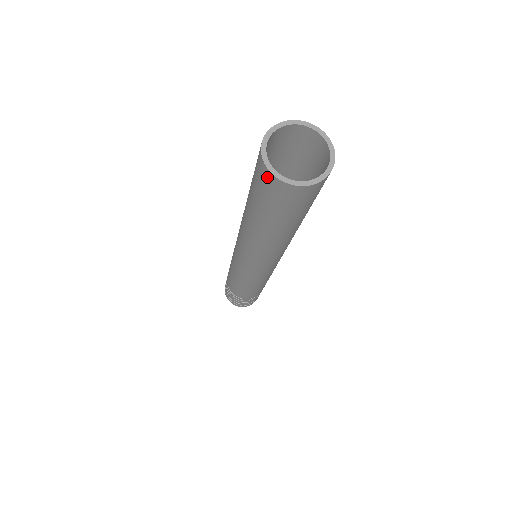
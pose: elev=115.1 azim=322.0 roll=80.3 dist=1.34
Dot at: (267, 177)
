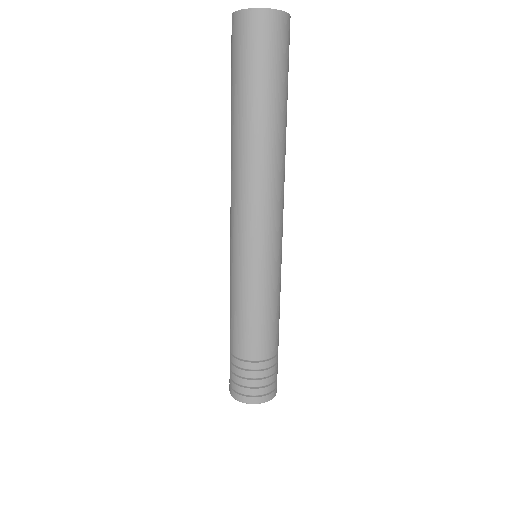
Dot at: (232, 26)
